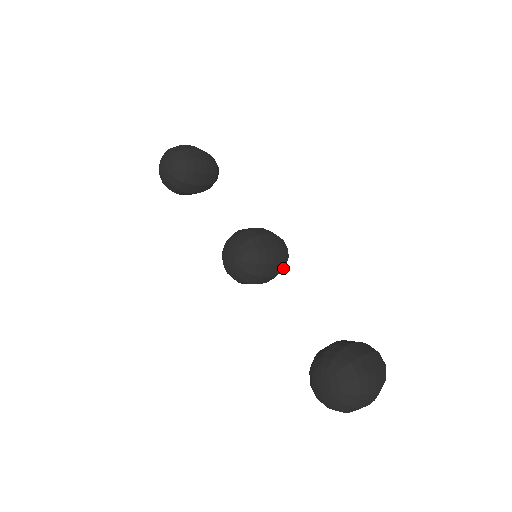
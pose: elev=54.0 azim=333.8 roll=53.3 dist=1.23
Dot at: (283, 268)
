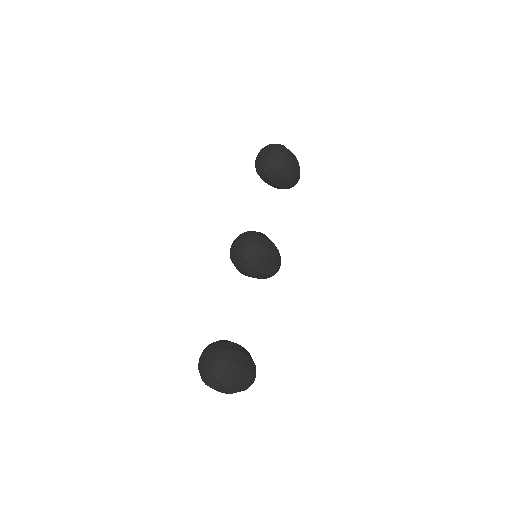
Dot at: (264, 278)
